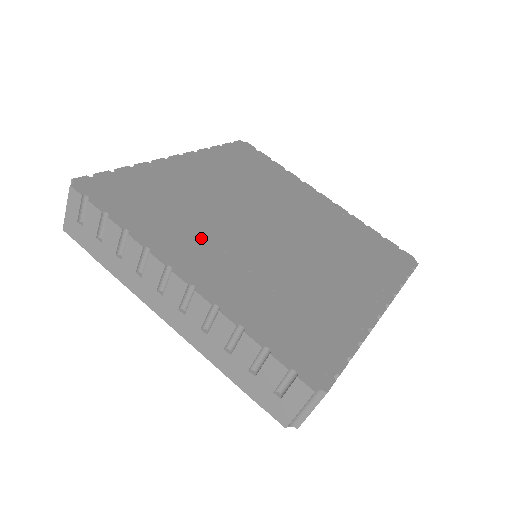
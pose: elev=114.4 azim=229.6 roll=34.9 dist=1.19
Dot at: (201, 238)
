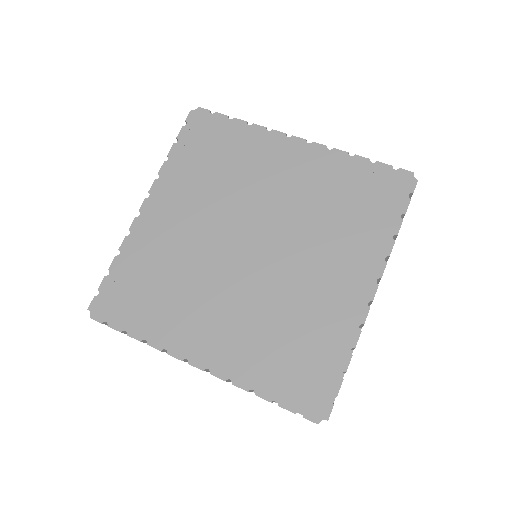
Dot at: (197, 309)
